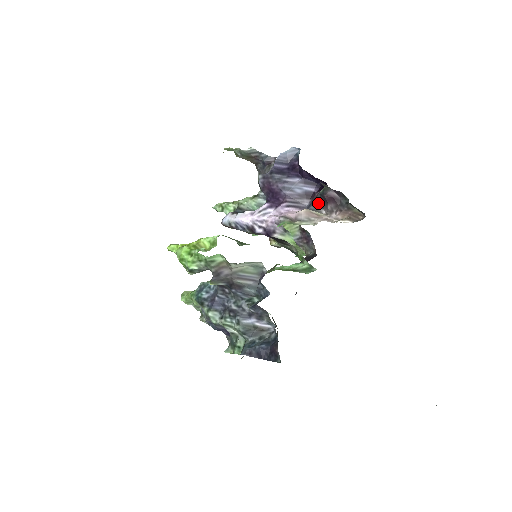
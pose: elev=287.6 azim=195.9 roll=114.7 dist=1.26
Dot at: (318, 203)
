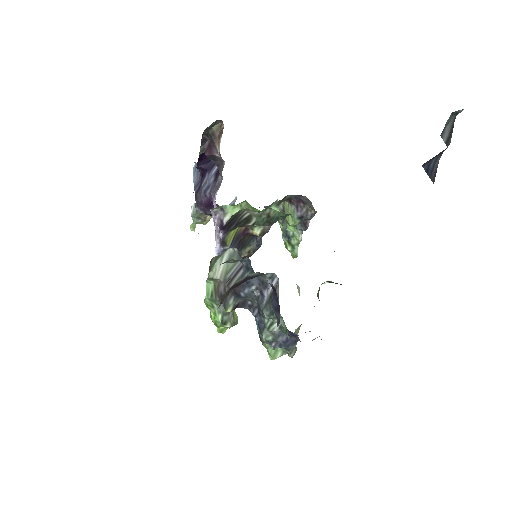
Dot at: (219, 165)
